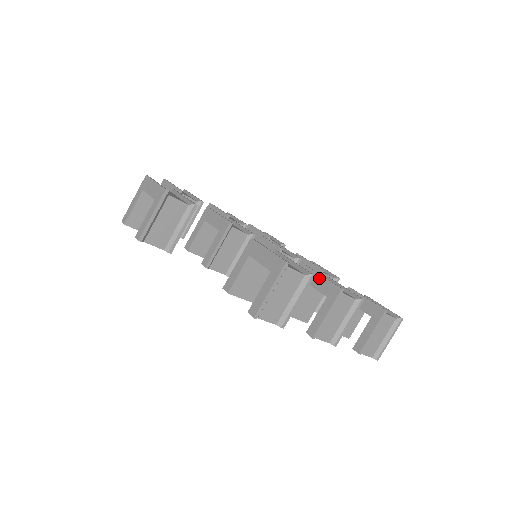
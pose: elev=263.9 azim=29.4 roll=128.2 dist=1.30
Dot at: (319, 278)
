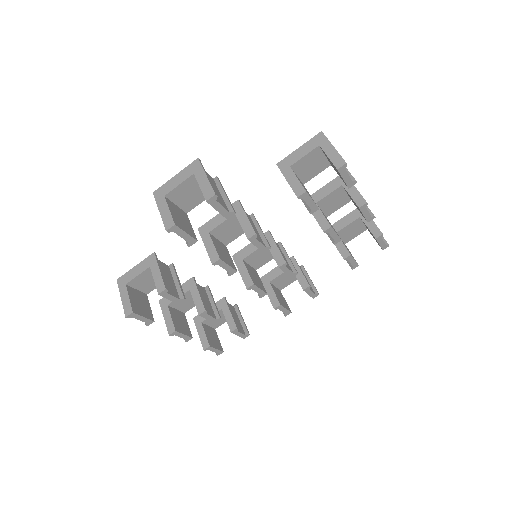
Dot at: (323, 189)
